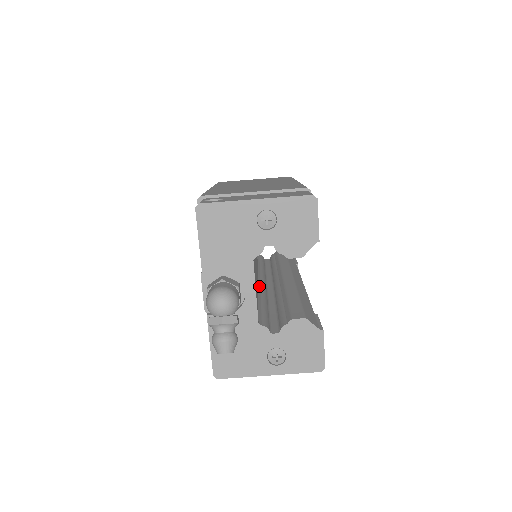
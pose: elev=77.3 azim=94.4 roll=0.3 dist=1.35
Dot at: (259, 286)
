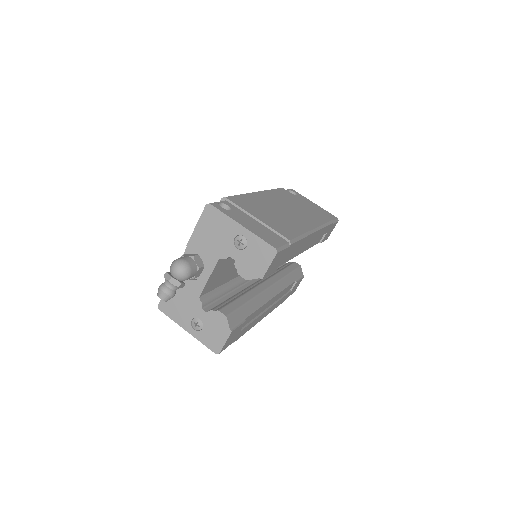
Dot at: occluded
